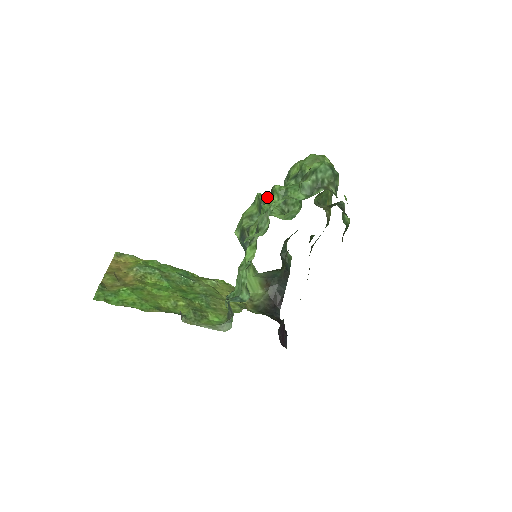
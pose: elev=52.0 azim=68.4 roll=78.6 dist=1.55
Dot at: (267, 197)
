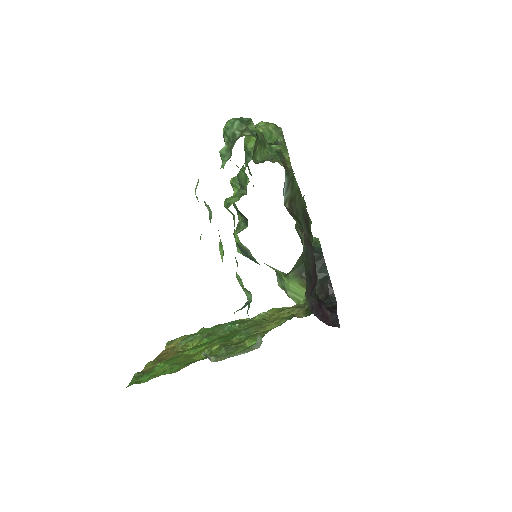
Dot at: occluded
